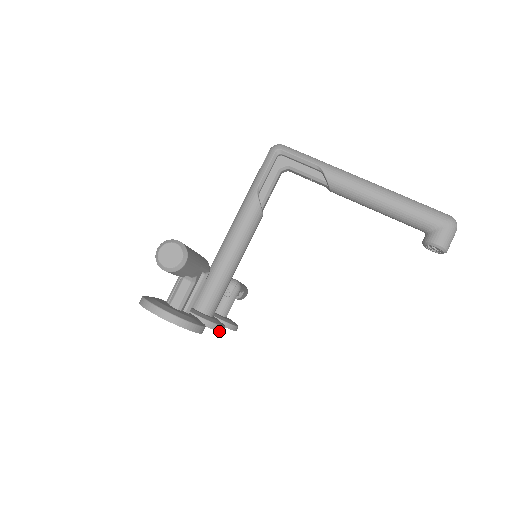
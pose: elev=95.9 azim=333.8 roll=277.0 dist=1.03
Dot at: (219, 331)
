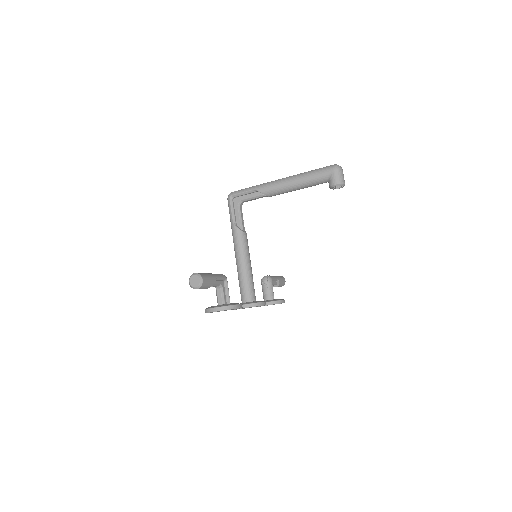
Dot at: (262, 305)
